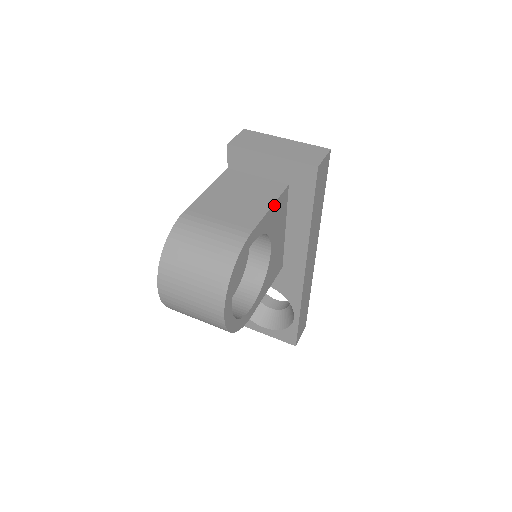
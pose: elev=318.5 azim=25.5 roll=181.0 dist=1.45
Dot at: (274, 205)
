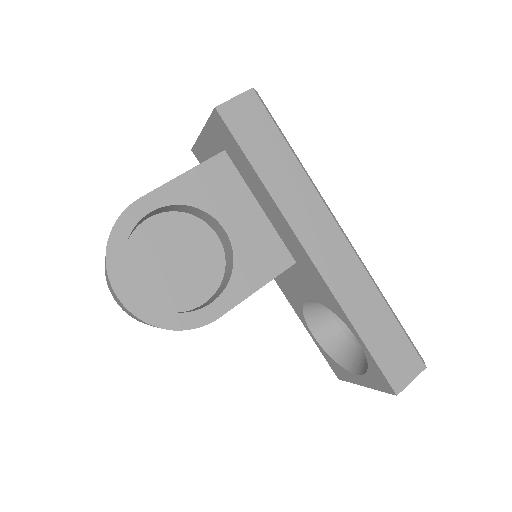
Dot at: (192, 172)
